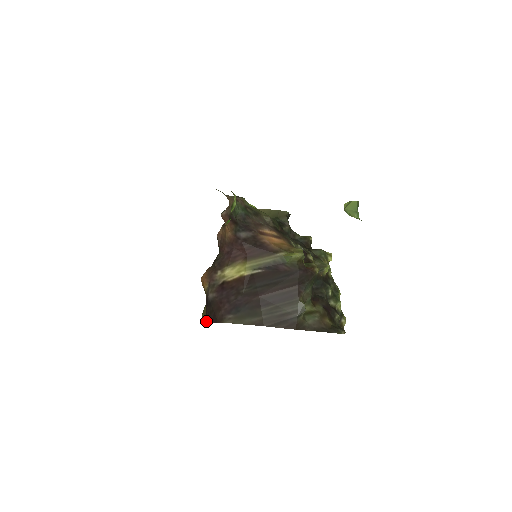
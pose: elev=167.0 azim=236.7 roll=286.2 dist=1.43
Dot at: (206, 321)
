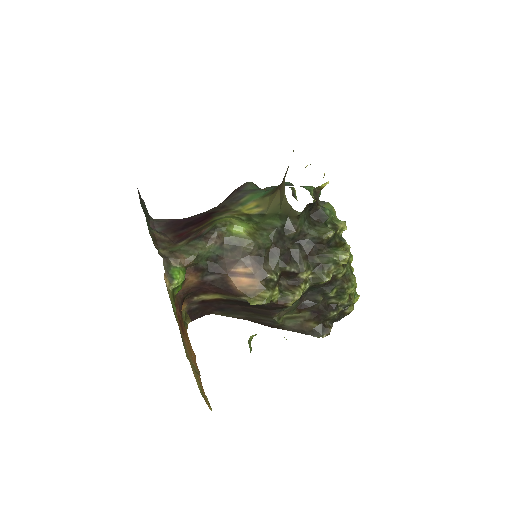
Dot at: (193, 319)
